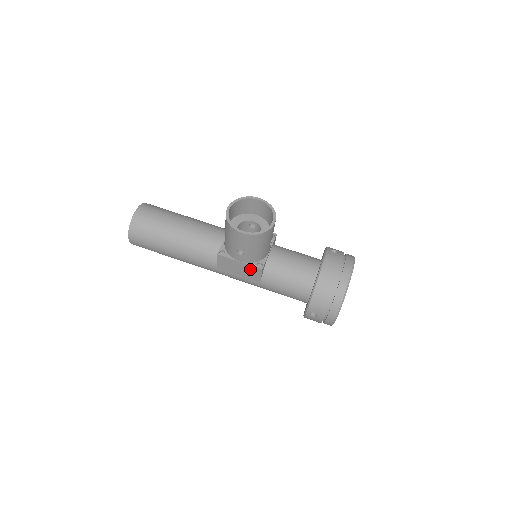
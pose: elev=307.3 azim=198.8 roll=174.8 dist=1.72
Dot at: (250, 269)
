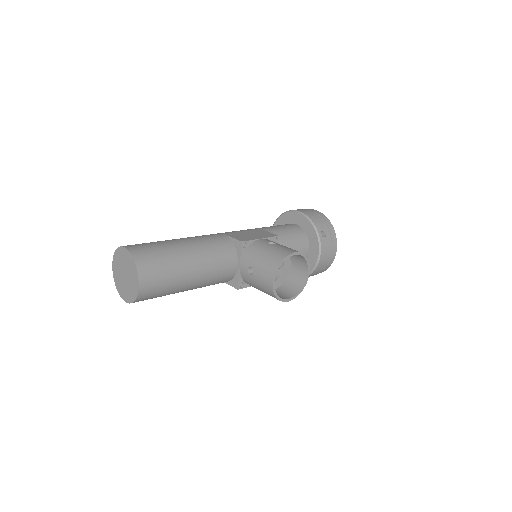
Dot at: occluded
